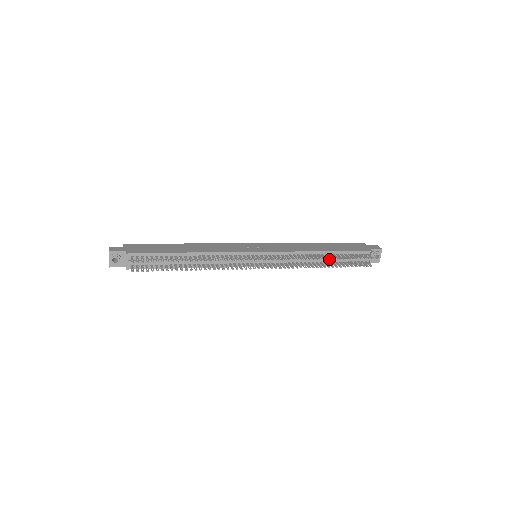
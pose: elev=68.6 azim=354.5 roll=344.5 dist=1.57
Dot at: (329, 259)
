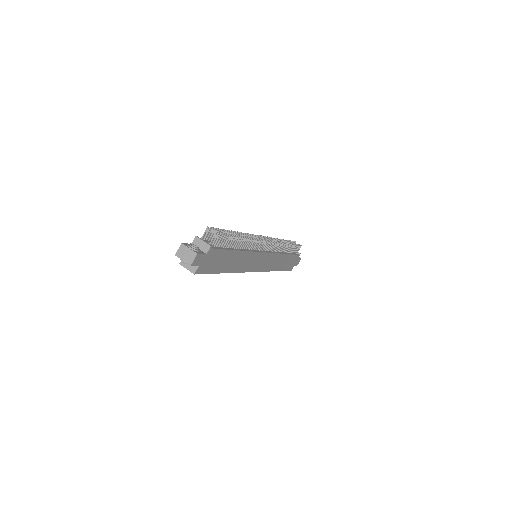
Dot at: occluded
